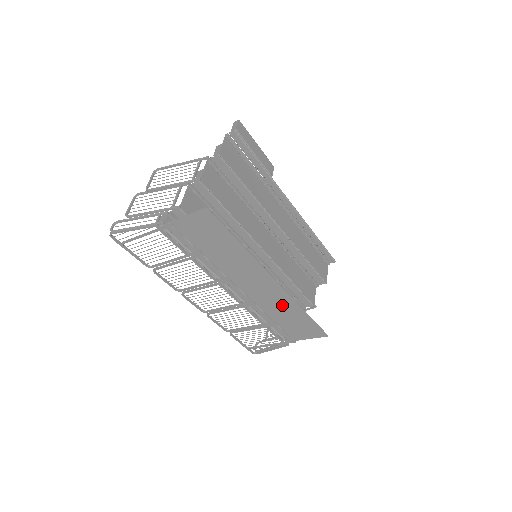
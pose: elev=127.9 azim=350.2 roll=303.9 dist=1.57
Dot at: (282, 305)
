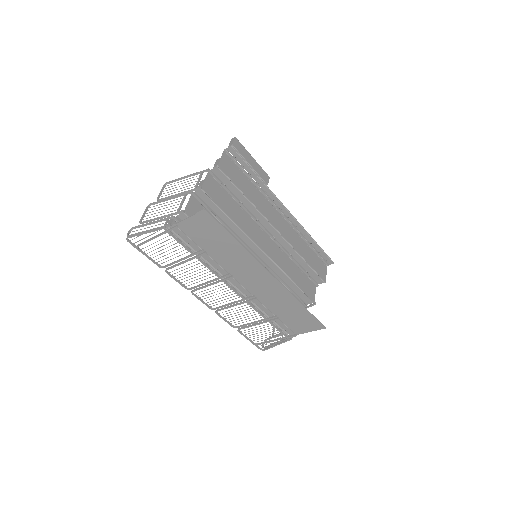
Dot at: (280, 299)
